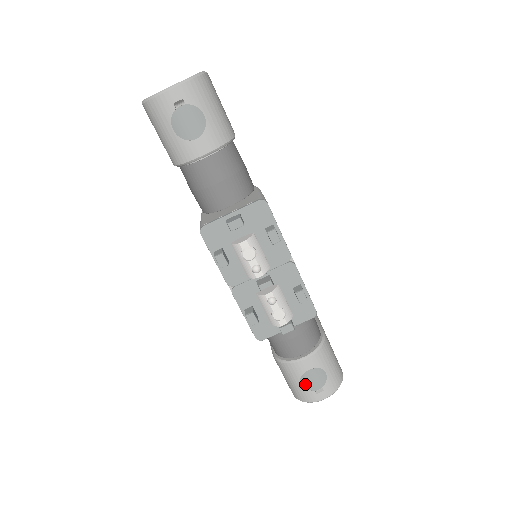
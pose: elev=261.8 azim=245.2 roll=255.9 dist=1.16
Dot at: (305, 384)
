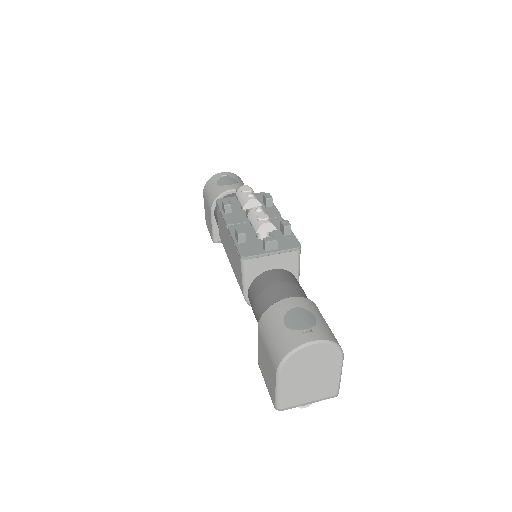
Dot at: (289, 324)
